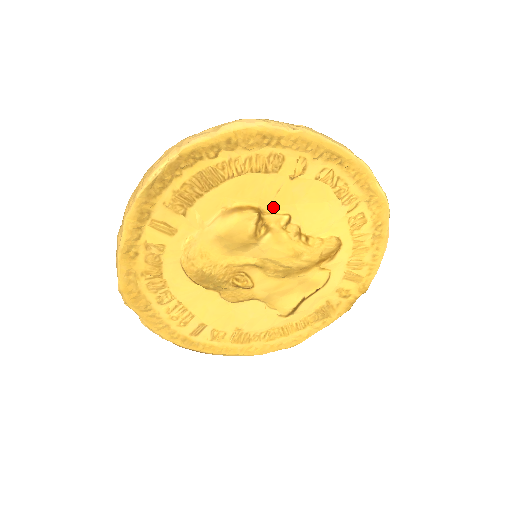
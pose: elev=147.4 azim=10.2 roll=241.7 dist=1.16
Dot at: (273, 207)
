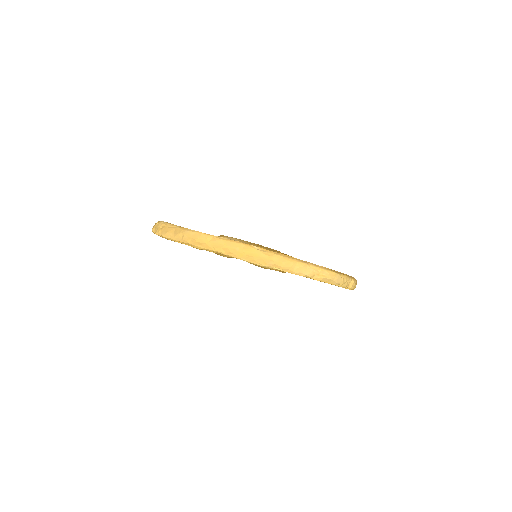
Dot at: occluded
